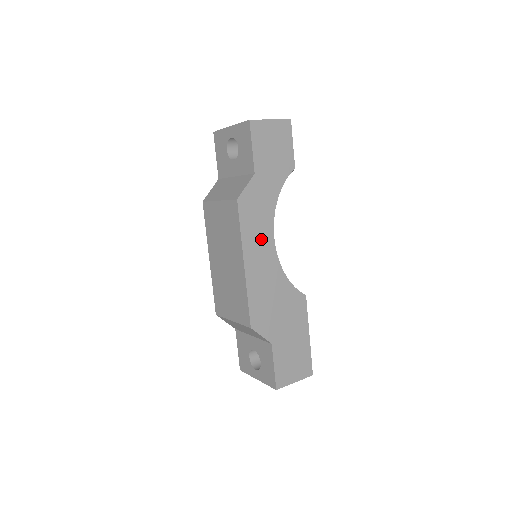
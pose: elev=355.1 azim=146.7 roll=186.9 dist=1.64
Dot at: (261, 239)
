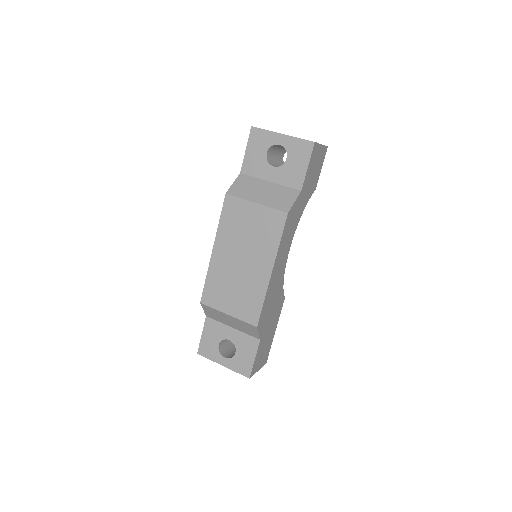
Dot at: (285, 249)
